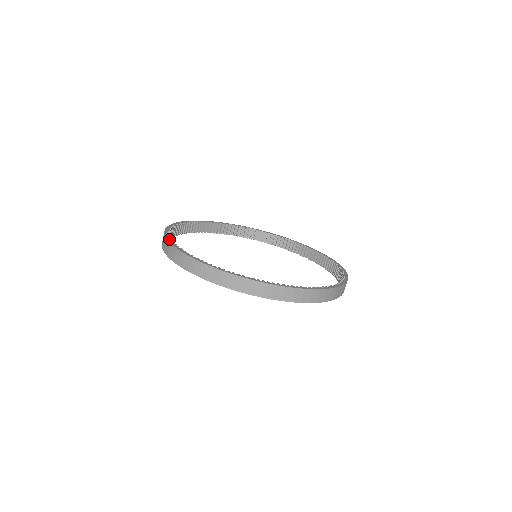
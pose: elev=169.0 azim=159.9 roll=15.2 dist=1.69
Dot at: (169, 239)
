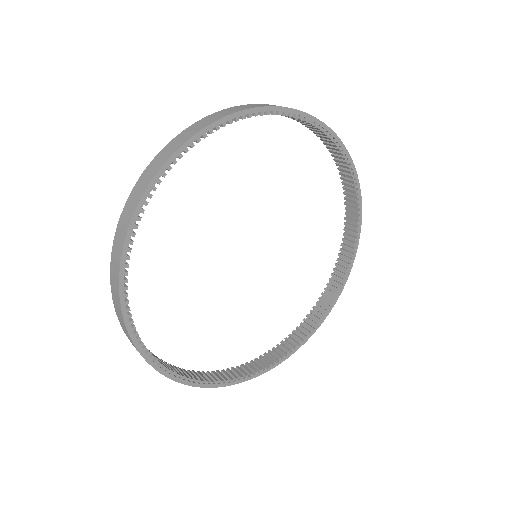
Dot at: occluded
